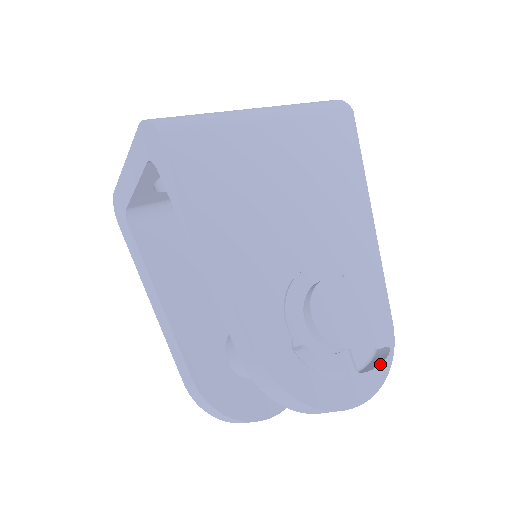
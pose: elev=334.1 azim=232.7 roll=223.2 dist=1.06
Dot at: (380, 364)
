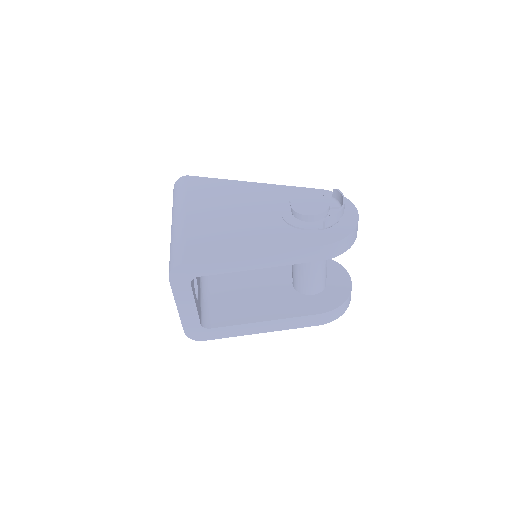
Dot at: (341, 194)
